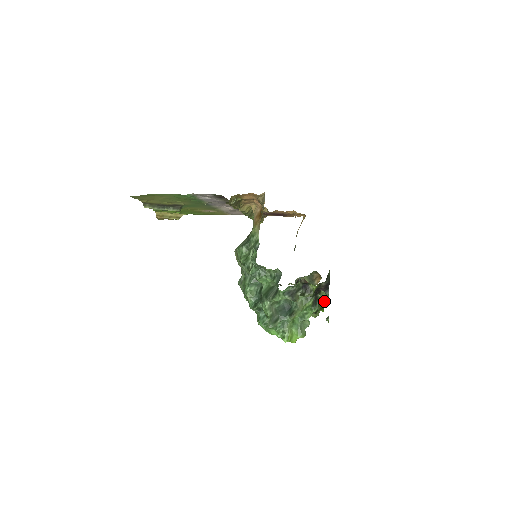
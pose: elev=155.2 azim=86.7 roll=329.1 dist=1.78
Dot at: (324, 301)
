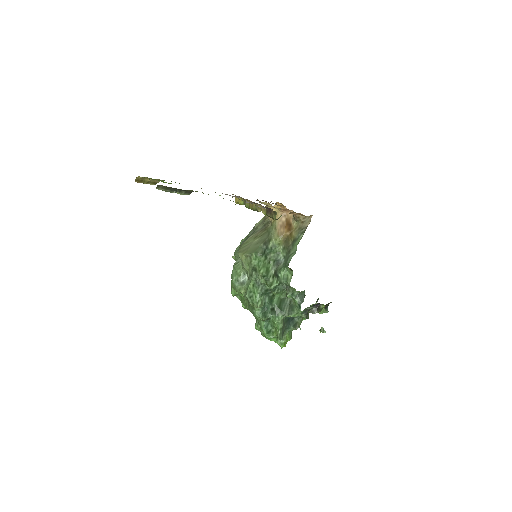
Dot at: (319, 313)
